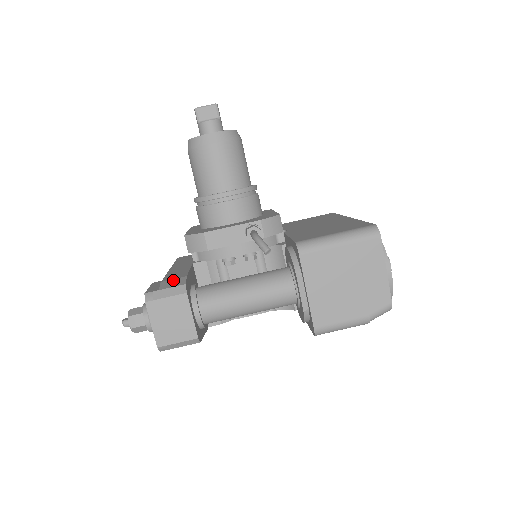
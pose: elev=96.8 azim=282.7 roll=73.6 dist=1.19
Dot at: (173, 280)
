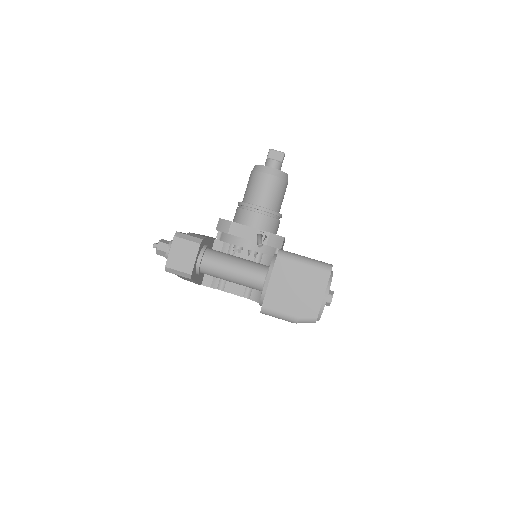
Dot at: (197, 235)
